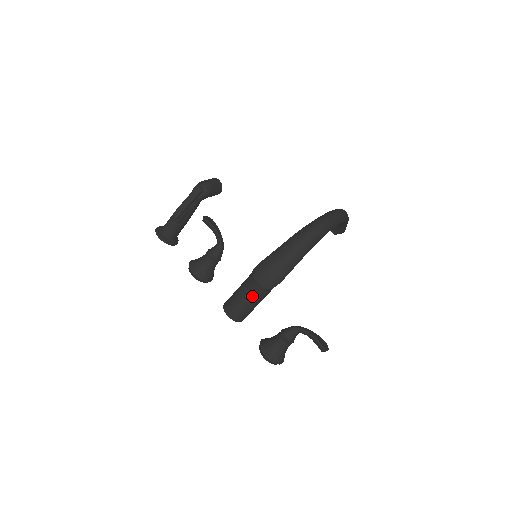
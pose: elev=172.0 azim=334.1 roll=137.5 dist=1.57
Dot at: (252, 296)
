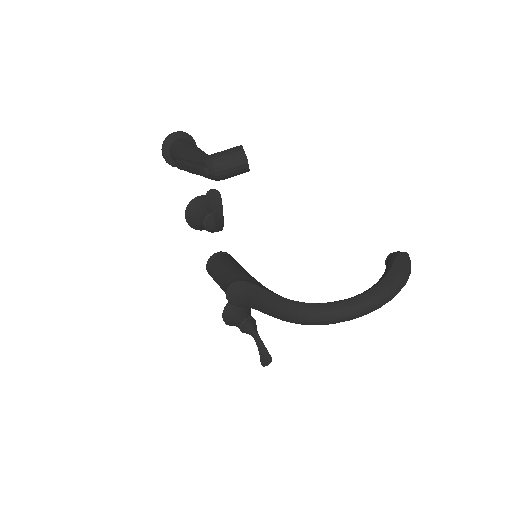
Dot at: occluded
